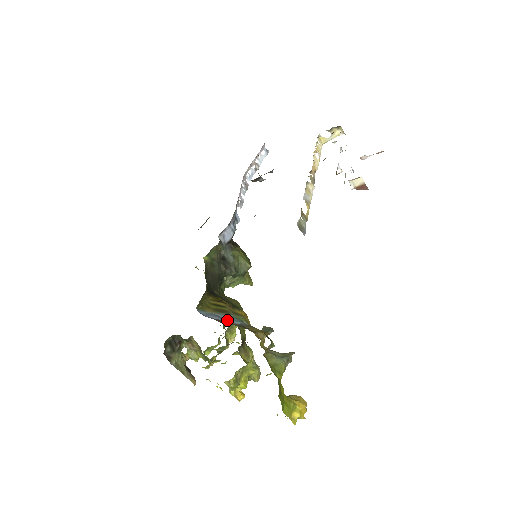
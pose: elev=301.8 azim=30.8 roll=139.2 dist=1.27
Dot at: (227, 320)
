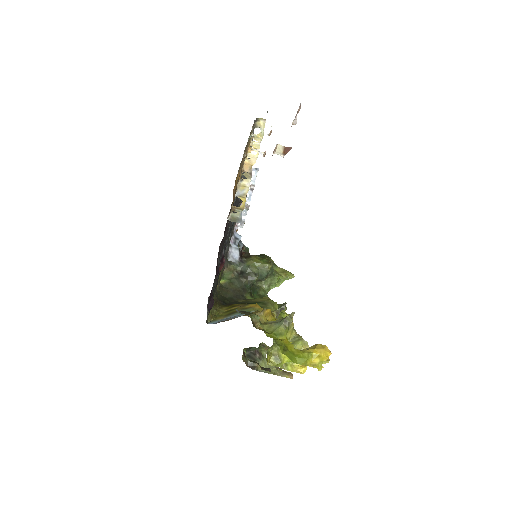
Dot at: (233, 318)
